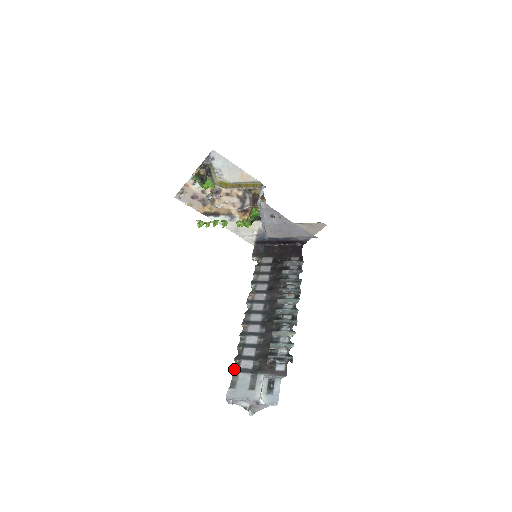
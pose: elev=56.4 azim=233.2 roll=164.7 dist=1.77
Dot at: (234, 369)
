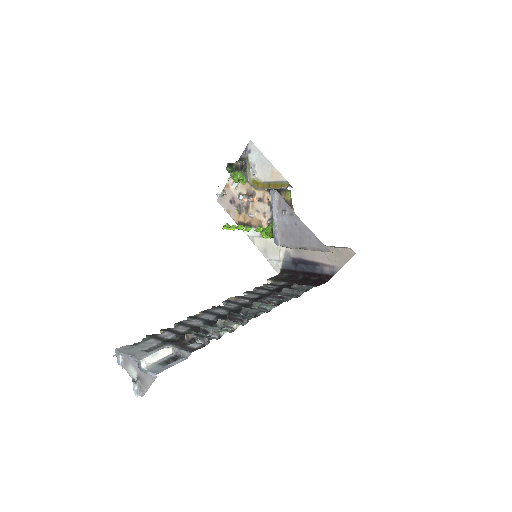
Dot at: occluded
